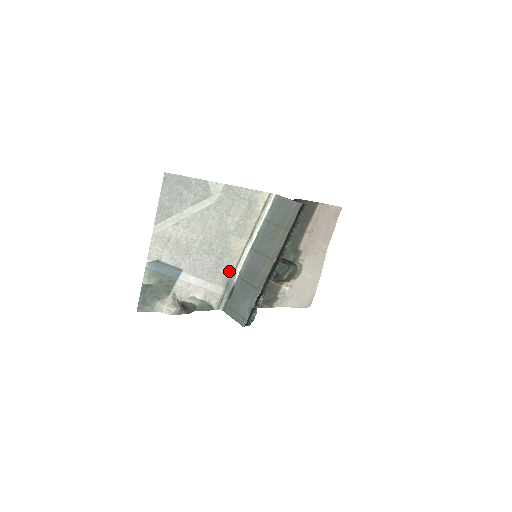
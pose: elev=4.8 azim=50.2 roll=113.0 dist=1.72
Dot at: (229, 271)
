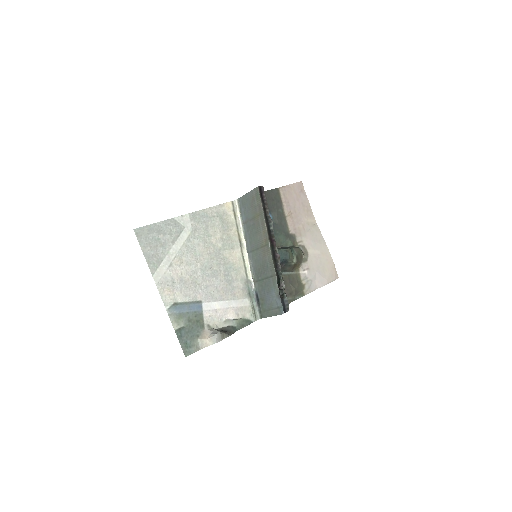
Dot at: (243, 282)
